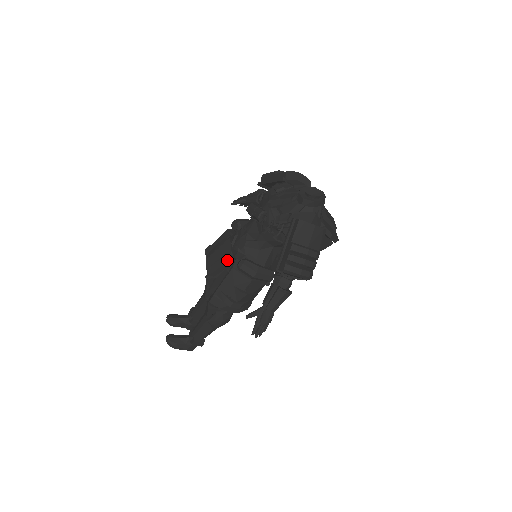
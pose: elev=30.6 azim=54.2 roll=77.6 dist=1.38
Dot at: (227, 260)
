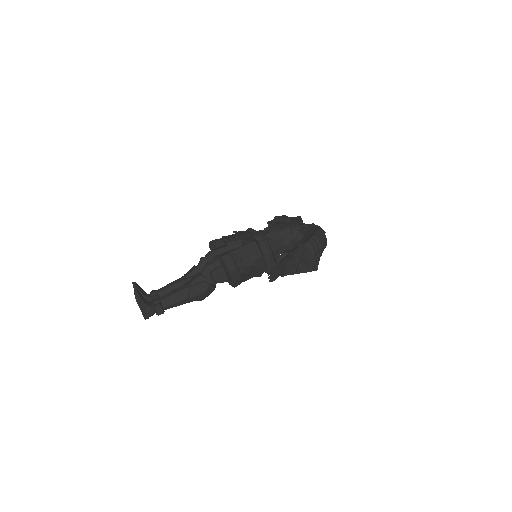
Dot at: (249, 237)
